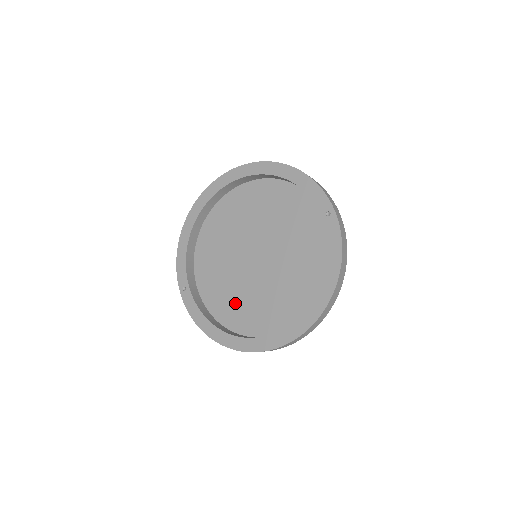
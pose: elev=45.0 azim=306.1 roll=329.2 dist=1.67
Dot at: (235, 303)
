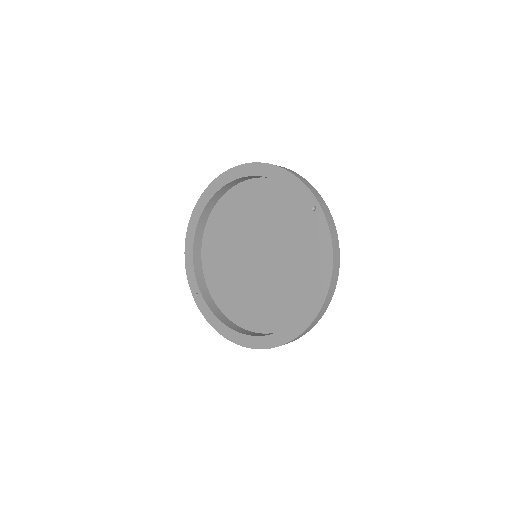
Dot at: (245, 303)
